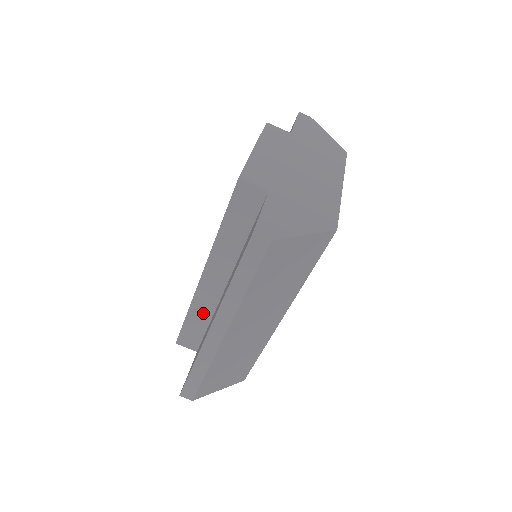
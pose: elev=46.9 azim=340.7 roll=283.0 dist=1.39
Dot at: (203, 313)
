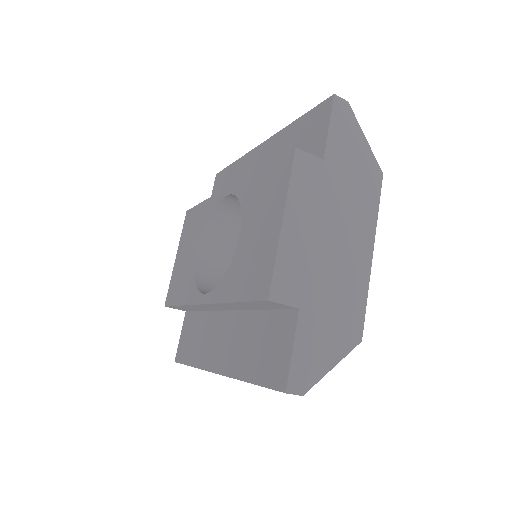
Dot at: (198, 308)
